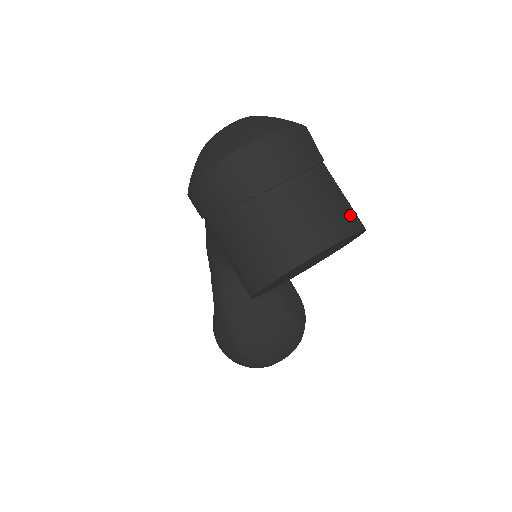
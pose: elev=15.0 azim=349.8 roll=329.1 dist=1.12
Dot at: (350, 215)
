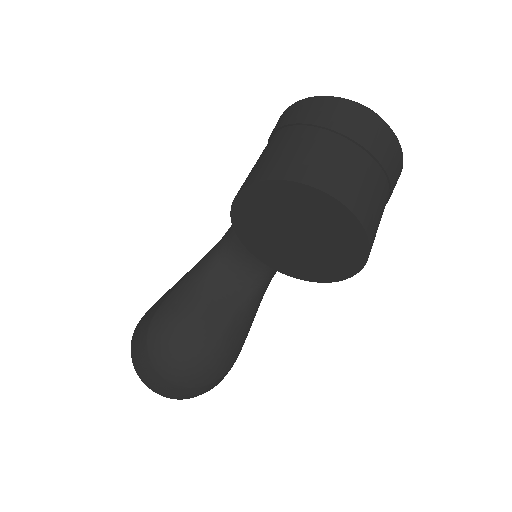
Dot at: (372, 220)
